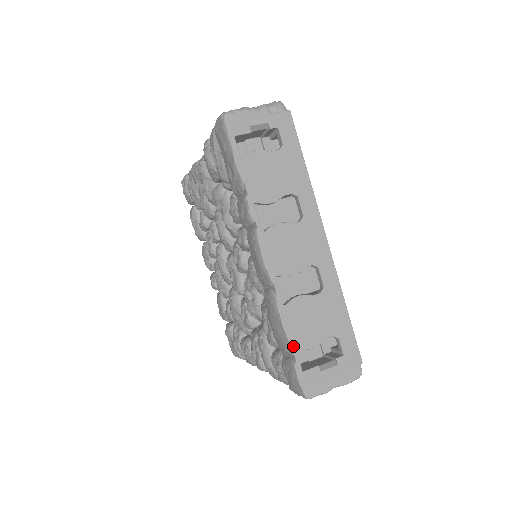
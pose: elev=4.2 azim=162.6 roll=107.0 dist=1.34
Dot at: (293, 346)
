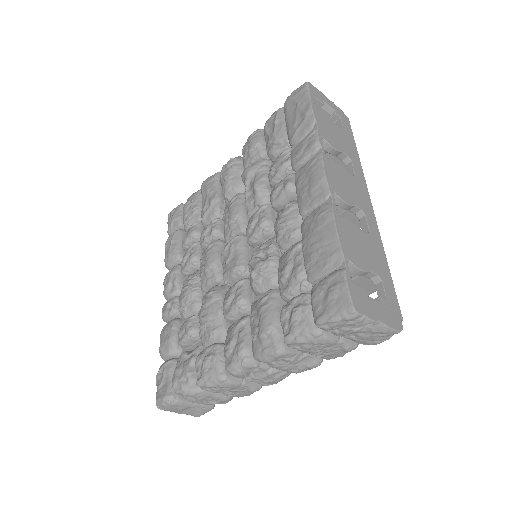
Dot at: (344, 253)
